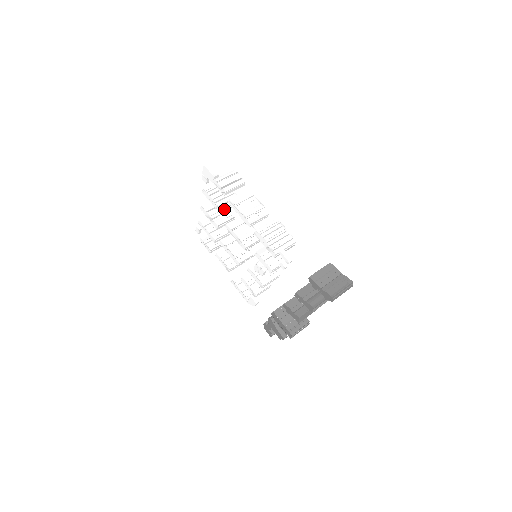
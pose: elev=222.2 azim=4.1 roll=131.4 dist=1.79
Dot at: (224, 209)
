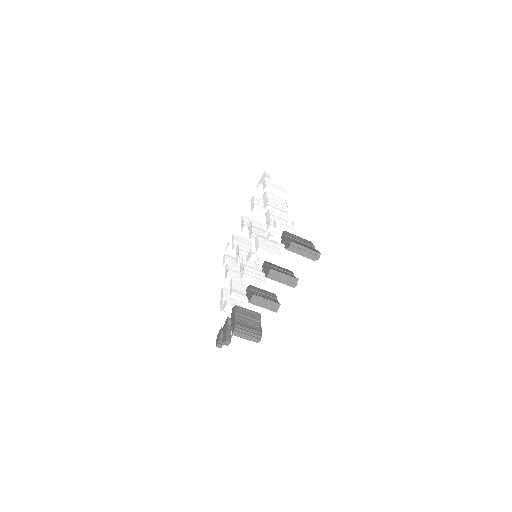
Dot at: (257, 211)
